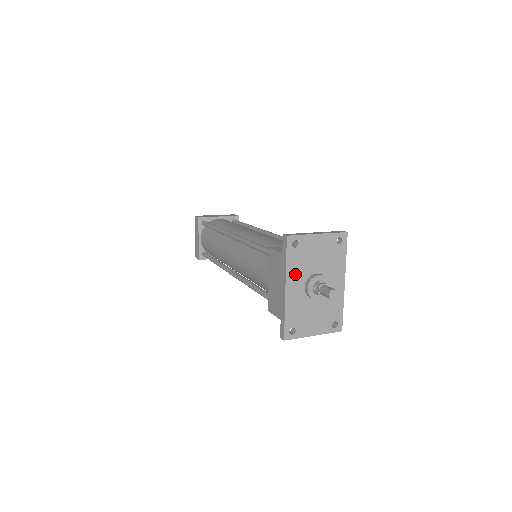
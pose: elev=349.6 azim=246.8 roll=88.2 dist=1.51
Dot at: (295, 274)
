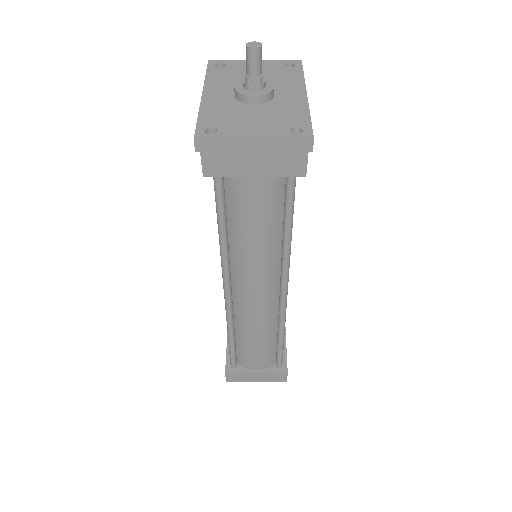
Dot at: (219, 85)
